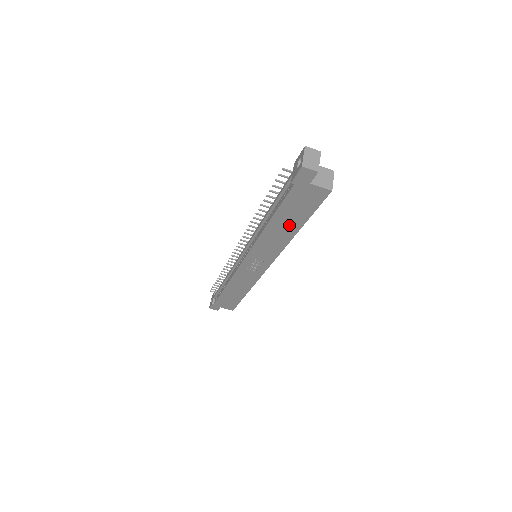
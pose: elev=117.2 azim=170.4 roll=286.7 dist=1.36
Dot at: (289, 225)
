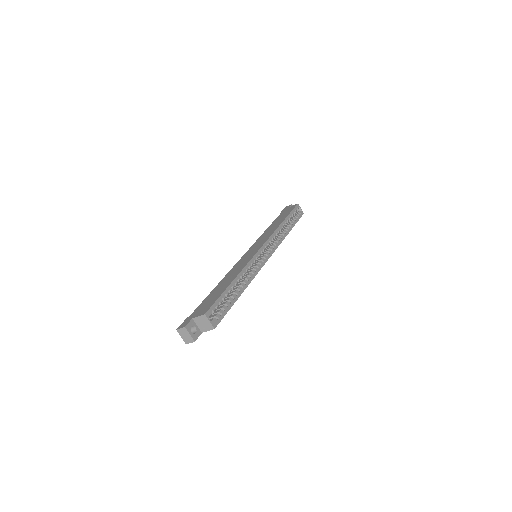
Dot at: occluded
